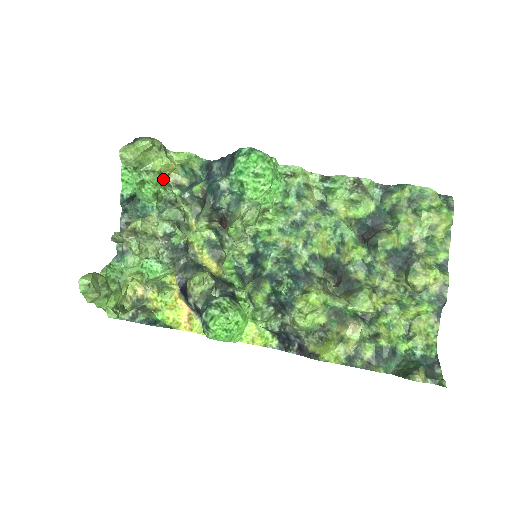
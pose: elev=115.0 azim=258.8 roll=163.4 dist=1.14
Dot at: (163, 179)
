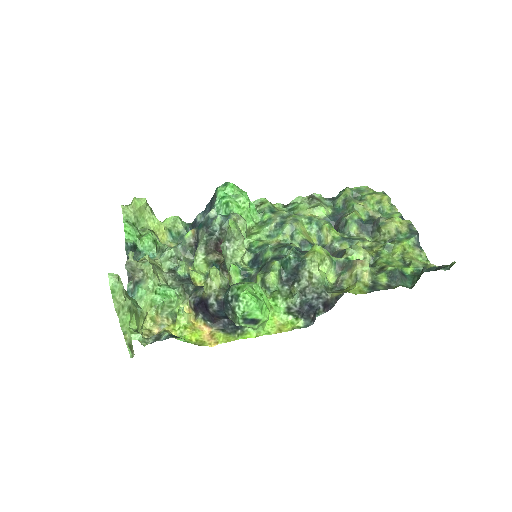
Dot at: (157, 237)
